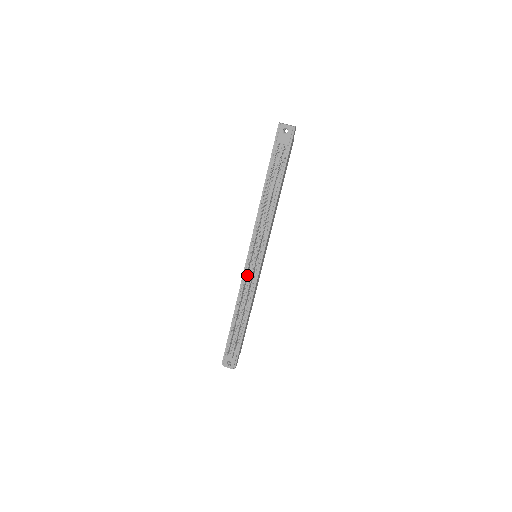
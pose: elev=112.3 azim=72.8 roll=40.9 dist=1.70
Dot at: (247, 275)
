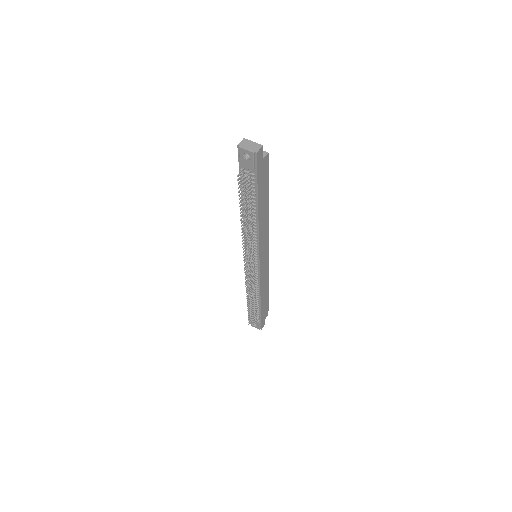
Dot at: occluded
